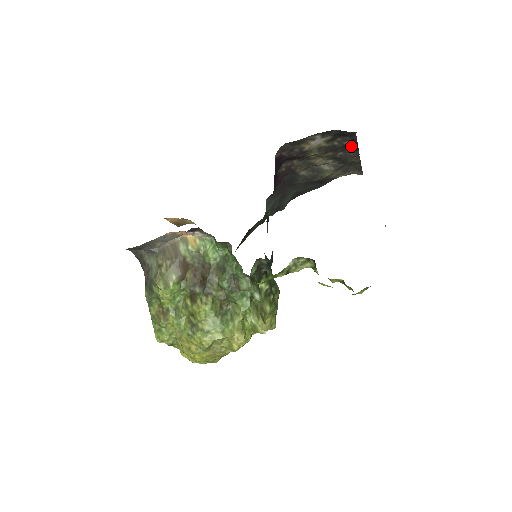
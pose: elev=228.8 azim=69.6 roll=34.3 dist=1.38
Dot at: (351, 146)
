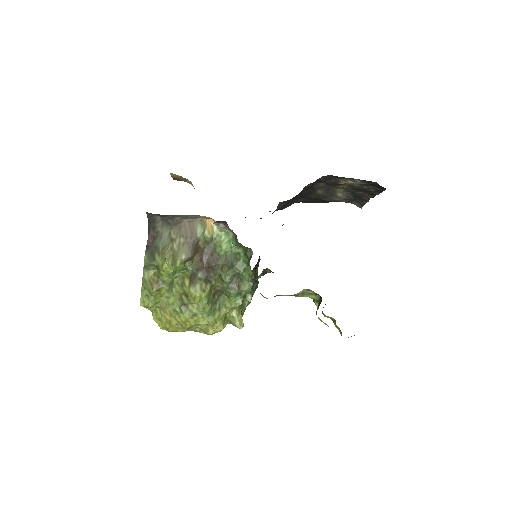
Dot at: (373, 192)
